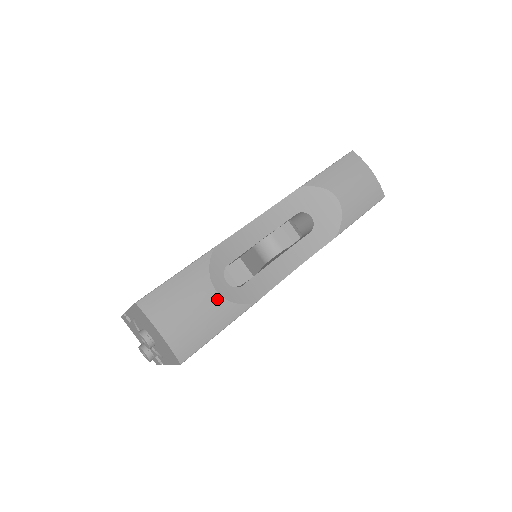
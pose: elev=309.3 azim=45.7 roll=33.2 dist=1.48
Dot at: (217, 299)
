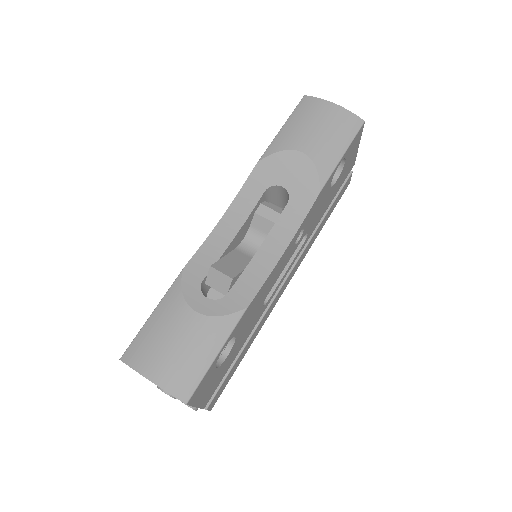
Dot at: (200, 320)
